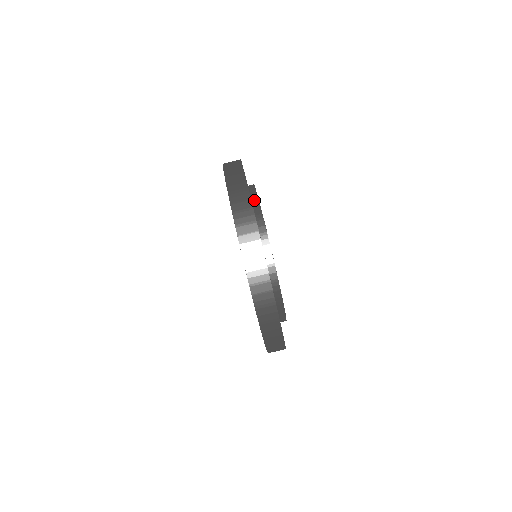
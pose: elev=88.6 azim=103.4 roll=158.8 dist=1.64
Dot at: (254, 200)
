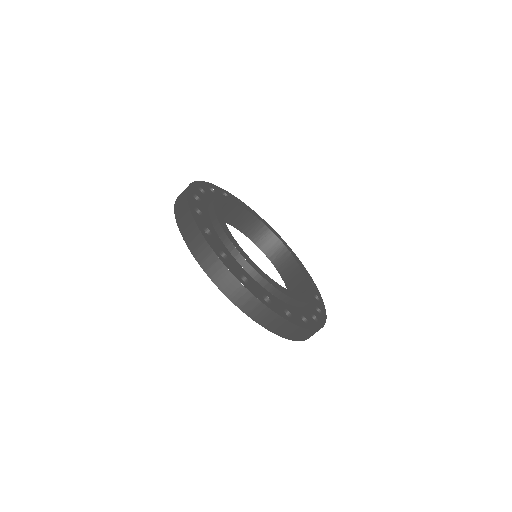
Dot at: (211, 202)
